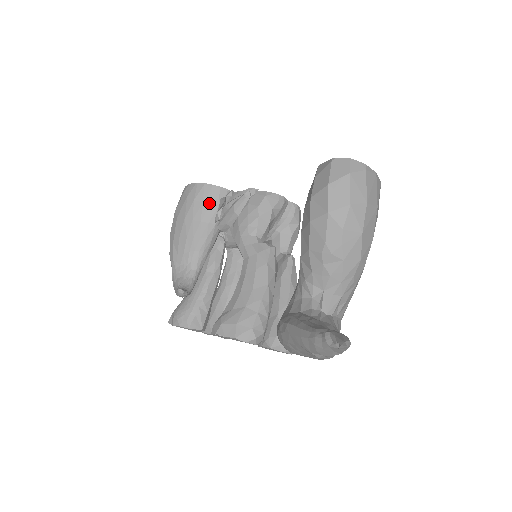
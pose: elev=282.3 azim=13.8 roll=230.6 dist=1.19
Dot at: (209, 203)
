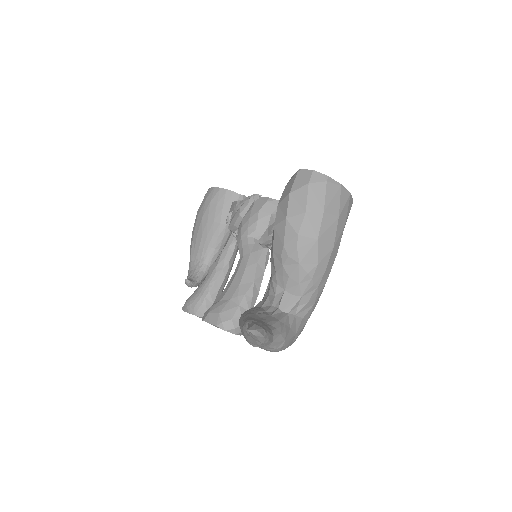
Dot at: (222, 205)
